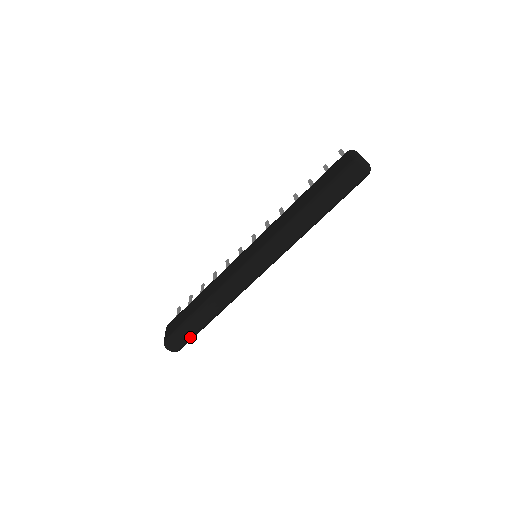
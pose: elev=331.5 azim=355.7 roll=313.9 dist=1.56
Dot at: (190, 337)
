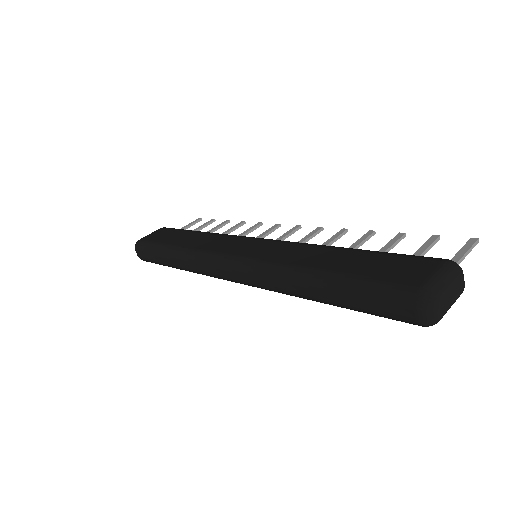
Dot at: (153, 261)
